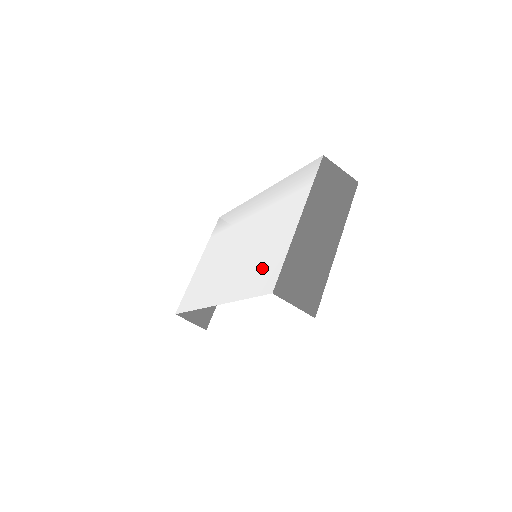
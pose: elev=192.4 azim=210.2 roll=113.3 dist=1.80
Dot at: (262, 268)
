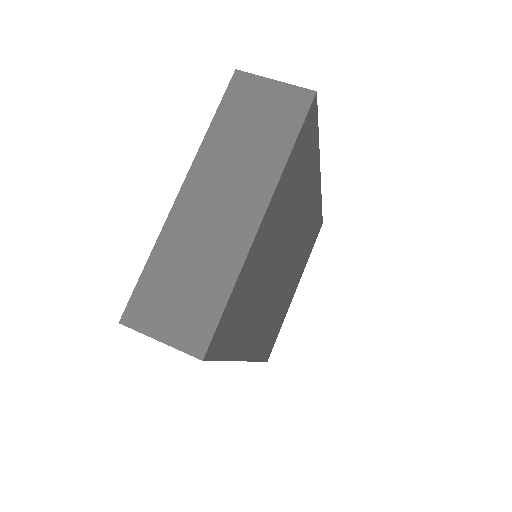
Dot at: occluded
